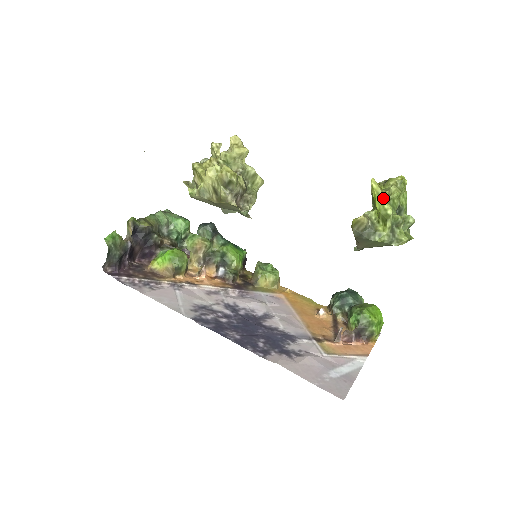
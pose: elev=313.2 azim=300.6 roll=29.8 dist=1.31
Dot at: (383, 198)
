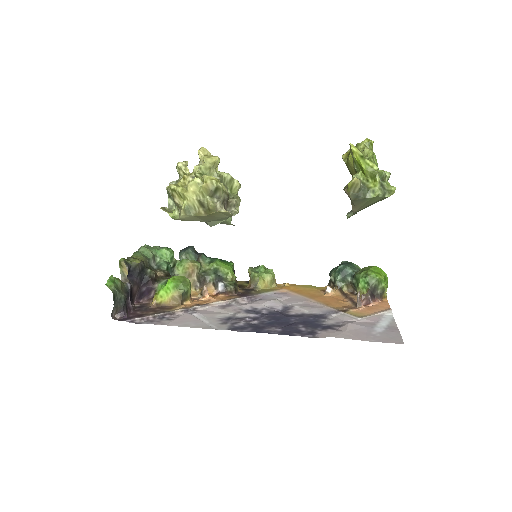
Dot at: (365, 158)
